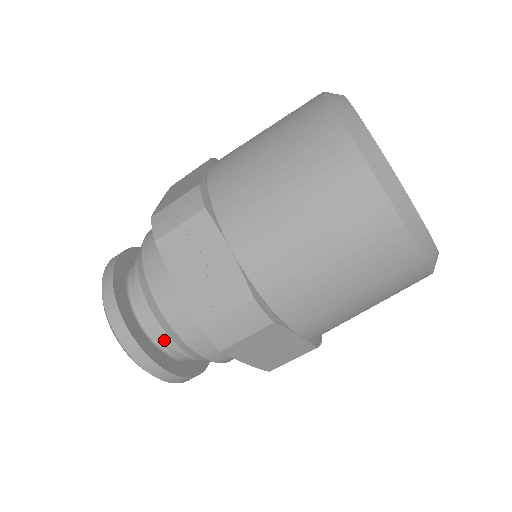
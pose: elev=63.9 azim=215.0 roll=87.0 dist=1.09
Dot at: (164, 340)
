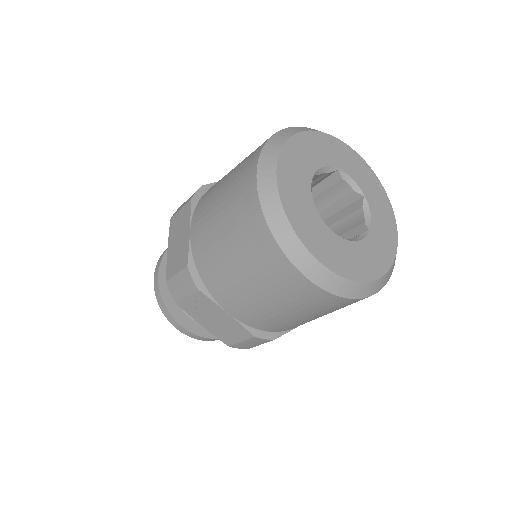
Dot at: occluded
